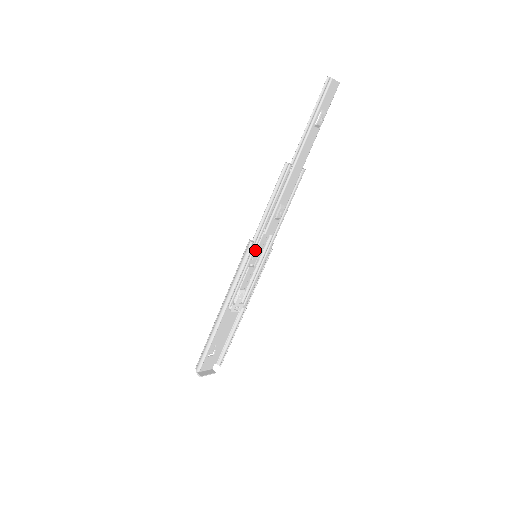
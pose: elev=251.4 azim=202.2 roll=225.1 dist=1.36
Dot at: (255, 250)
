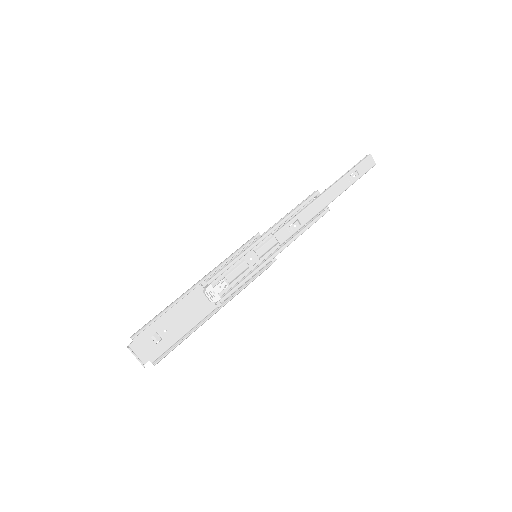
Dot at: (258, 249)
